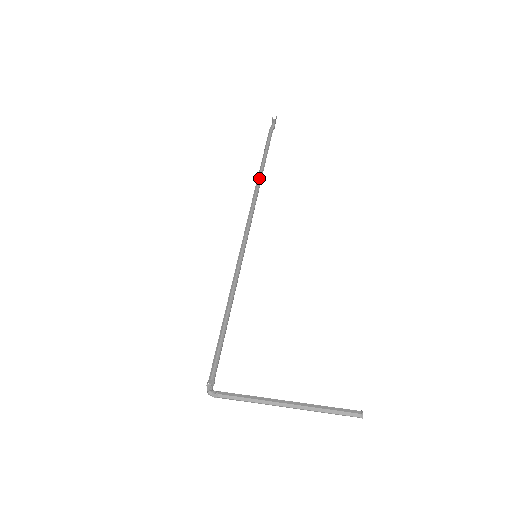
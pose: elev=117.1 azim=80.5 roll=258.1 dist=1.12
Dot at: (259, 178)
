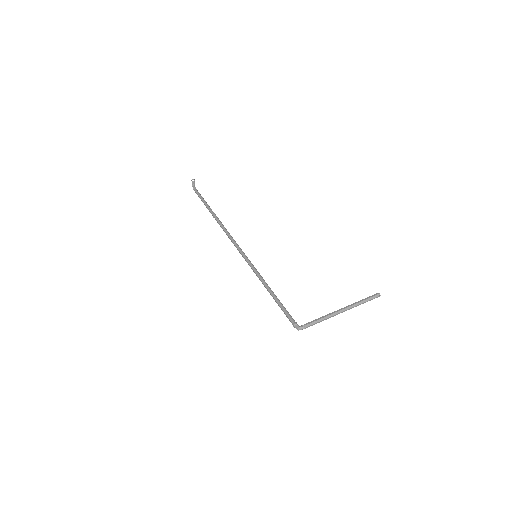
Dot at: (216, 217)
